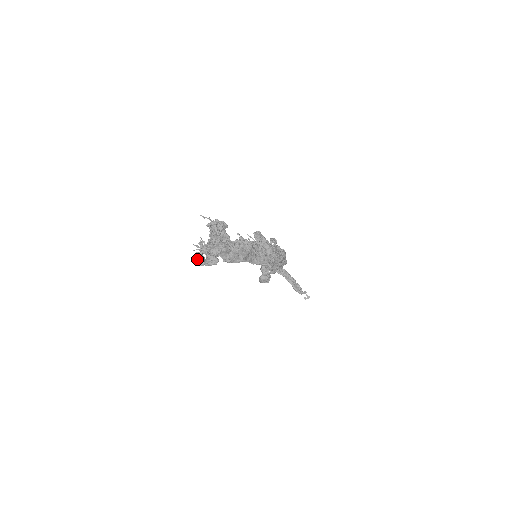
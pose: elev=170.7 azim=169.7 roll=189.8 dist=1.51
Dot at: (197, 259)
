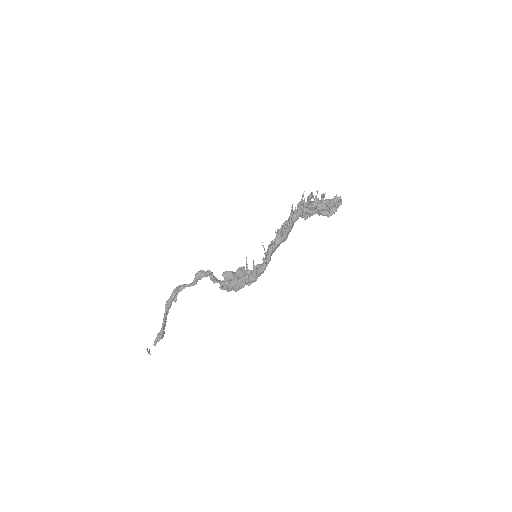
Dot at: (312, 195)
